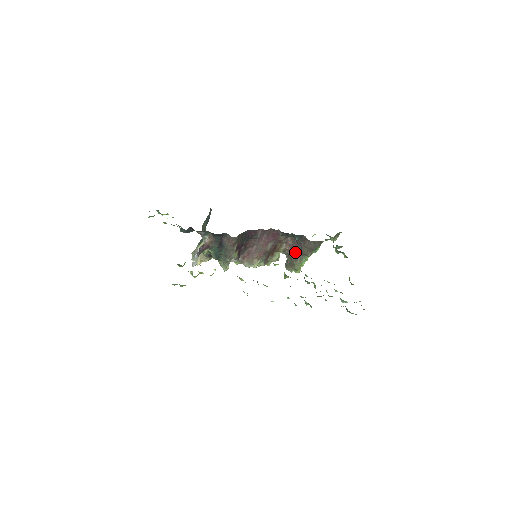
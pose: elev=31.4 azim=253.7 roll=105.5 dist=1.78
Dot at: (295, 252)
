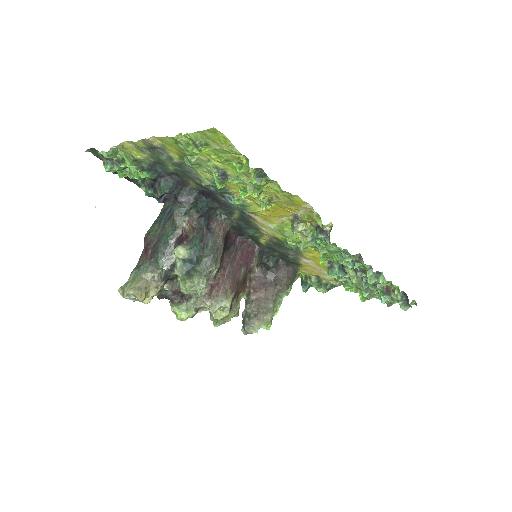
Dot at: (265, 292)
